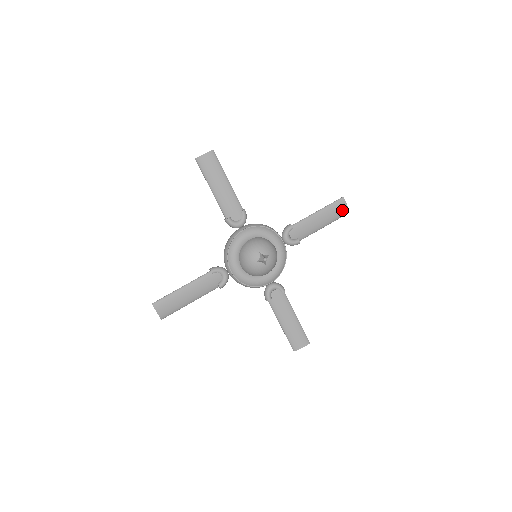
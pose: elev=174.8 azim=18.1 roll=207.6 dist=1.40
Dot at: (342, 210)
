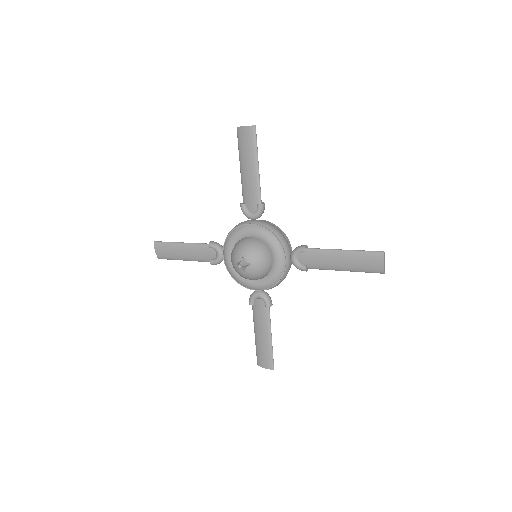
Dot at: (375, 266)
